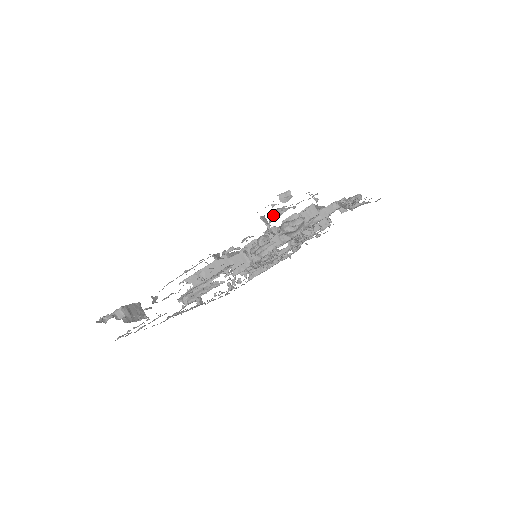
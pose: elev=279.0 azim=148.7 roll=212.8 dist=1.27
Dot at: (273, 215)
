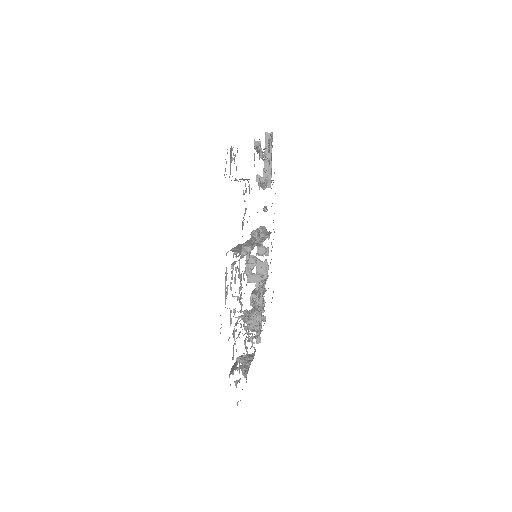
Dot at: occluded
